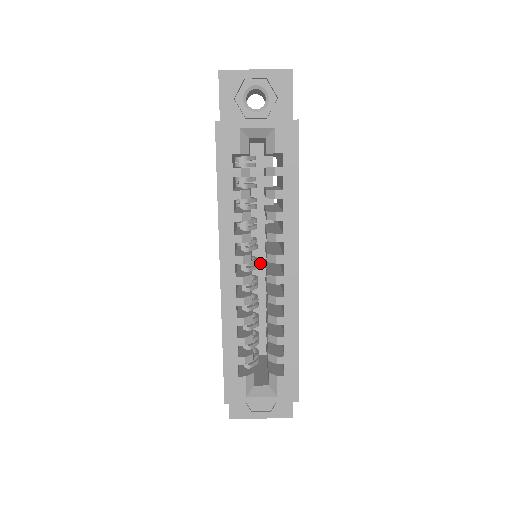
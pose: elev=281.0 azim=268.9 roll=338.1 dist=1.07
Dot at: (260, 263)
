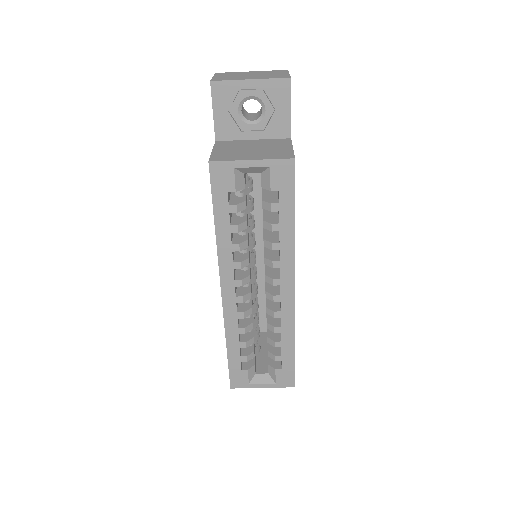
Dot at: (260, 259)
